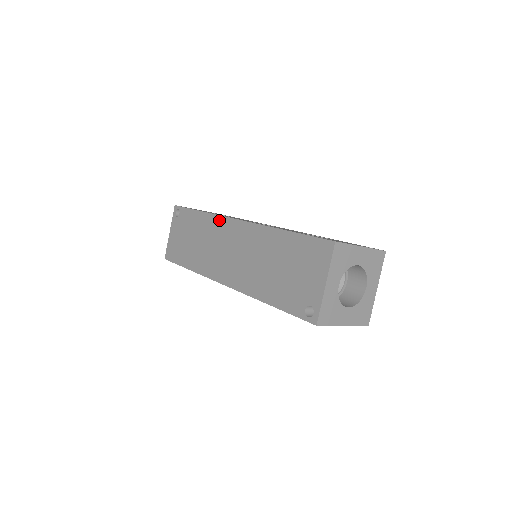
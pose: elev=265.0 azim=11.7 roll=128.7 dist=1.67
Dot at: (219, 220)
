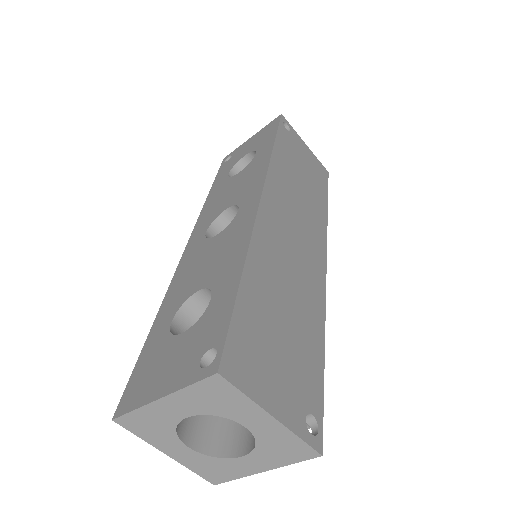
Dot at: occluded
